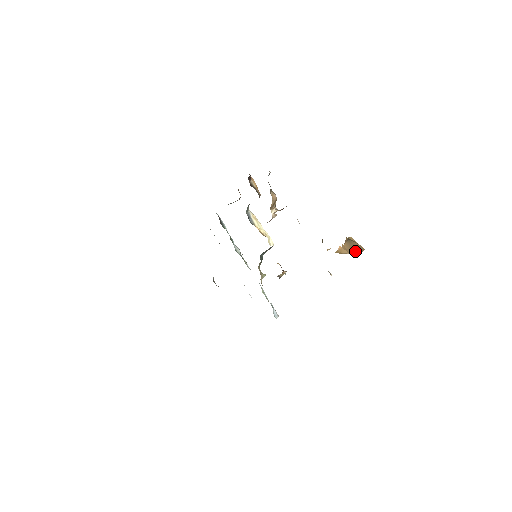
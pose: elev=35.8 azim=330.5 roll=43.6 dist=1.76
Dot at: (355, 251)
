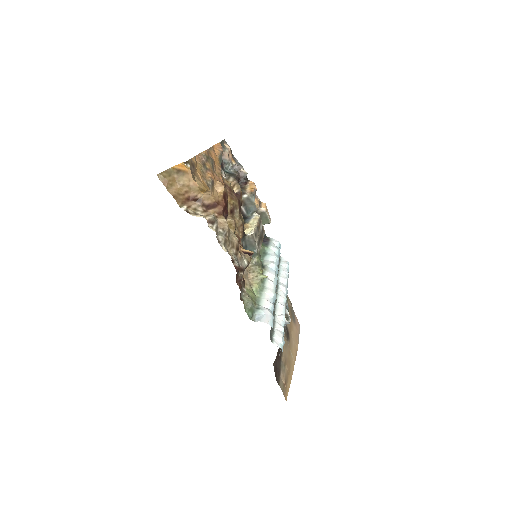
Dot at: occluded
